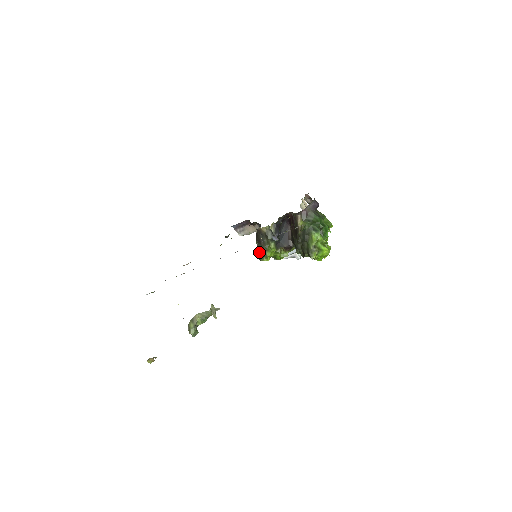
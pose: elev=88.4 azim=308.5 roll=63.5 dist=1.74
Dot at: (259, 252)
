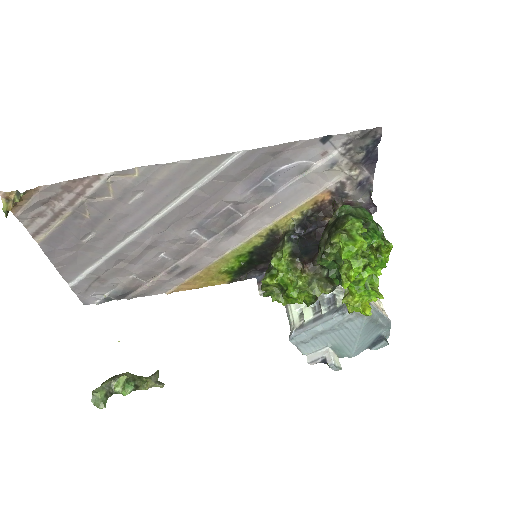
Dot at: (266, 271)
